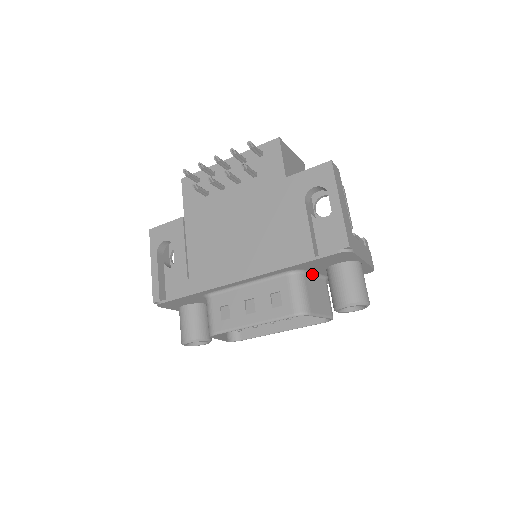
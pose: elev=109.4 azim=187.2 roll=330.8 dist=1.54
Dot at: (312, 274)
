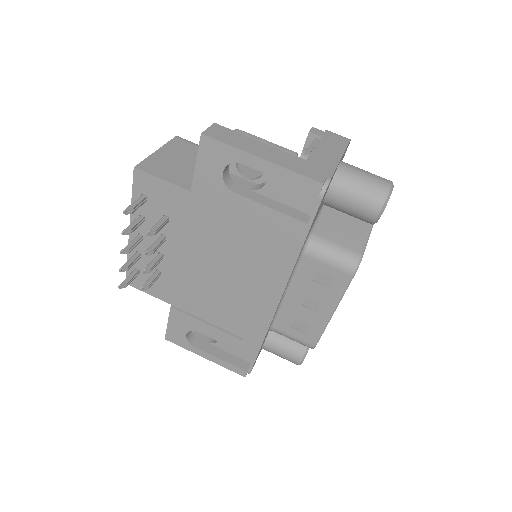
Dot at: (317, 220)
